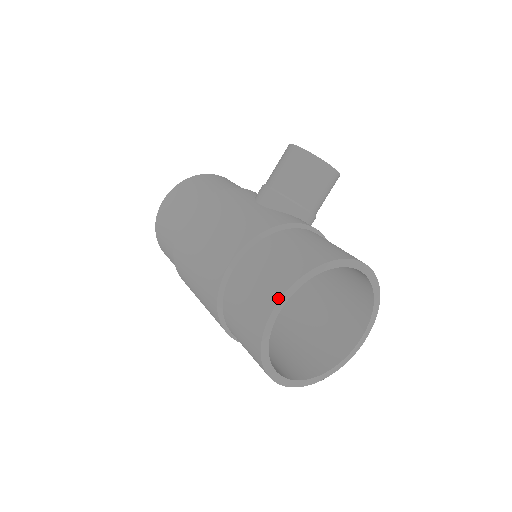
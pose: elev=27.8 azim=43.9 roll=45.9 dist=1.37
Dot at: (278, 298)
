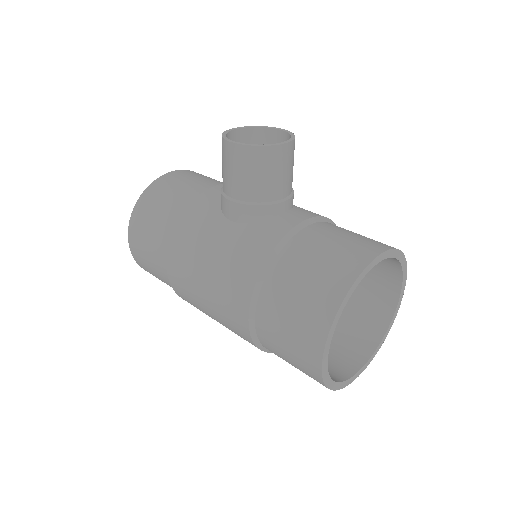
Dot at: (321, 352)
